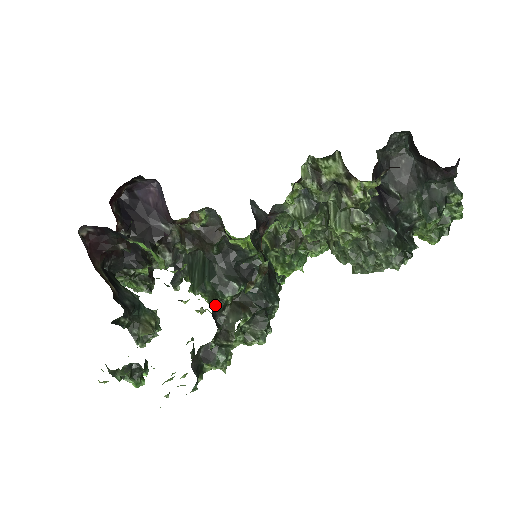
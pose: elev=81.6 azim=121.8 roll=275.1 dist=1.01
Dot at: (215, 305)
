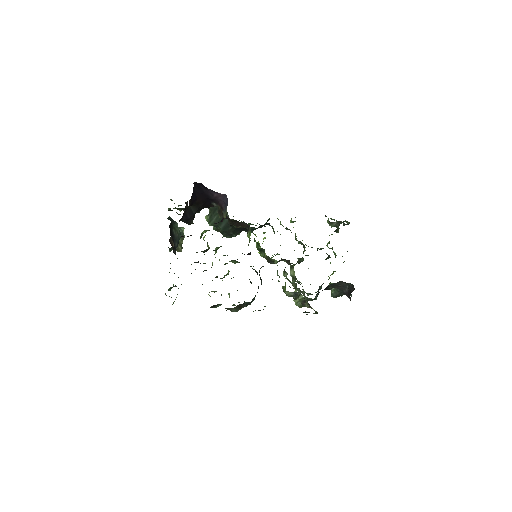
Dot at: (217, 230)
